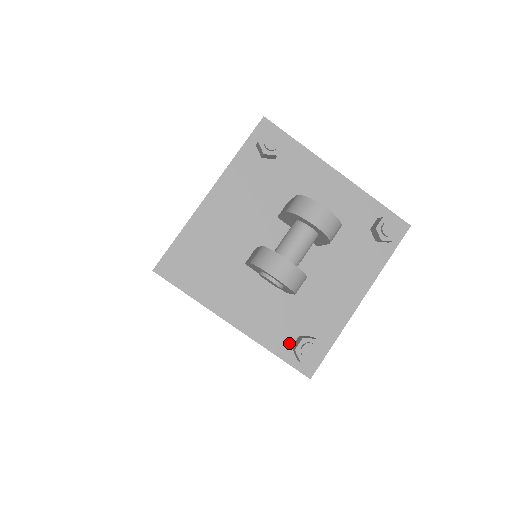
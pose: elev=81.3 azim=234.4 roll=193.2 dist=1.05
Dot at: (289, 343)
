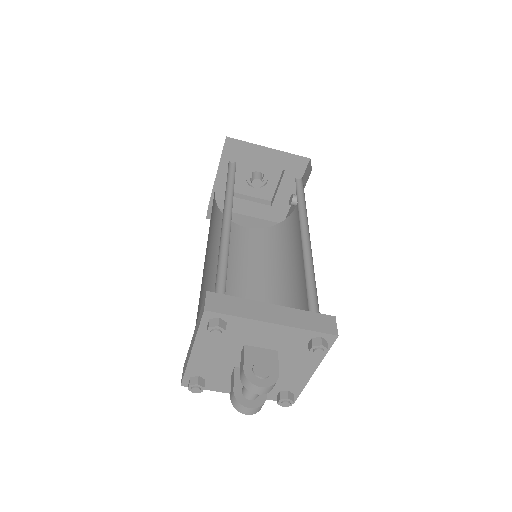
Dot at: (275, 395)
